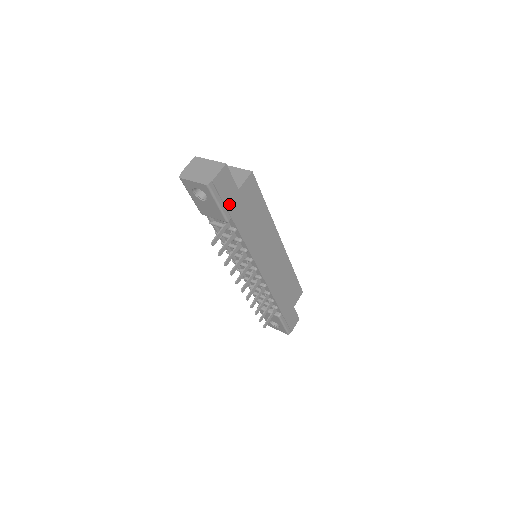
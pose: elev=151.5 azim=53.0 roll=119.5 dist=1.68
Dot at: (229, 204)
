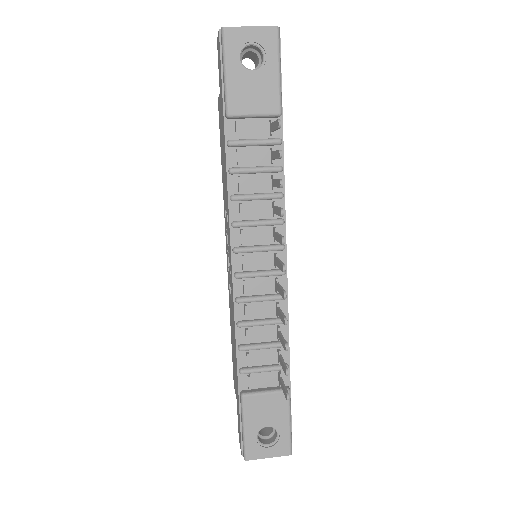
Dot at: occluded
